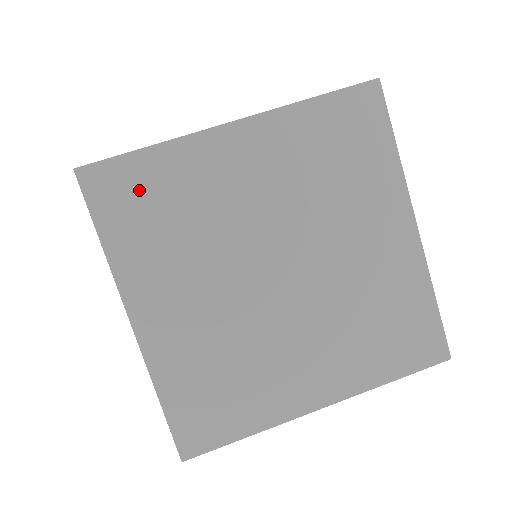
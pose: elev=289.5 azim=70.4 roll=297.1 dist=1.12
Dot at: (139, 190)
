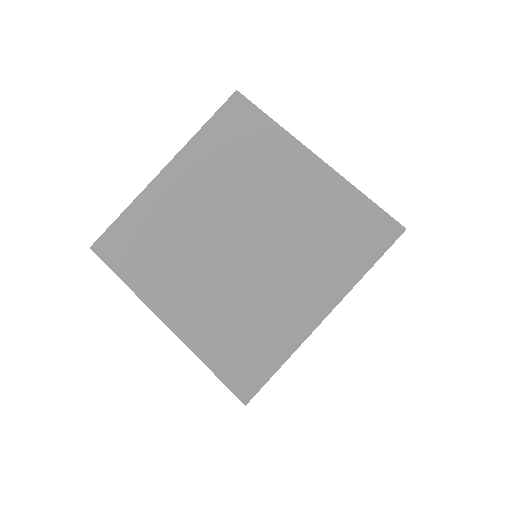
Dot at: (130, 238)
